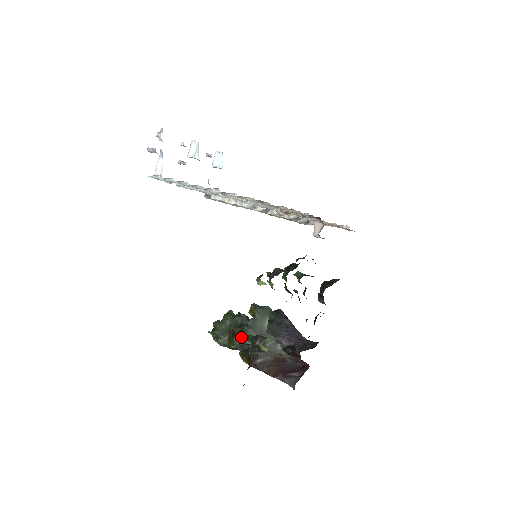
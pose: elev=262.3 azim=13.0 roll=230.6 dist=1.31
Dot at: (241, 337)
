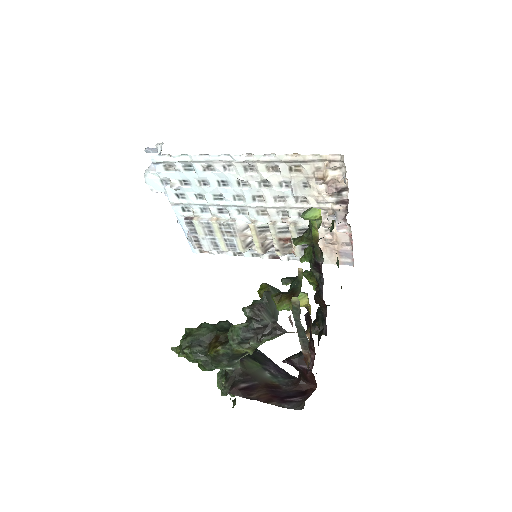
Dot at: (252, 309)
